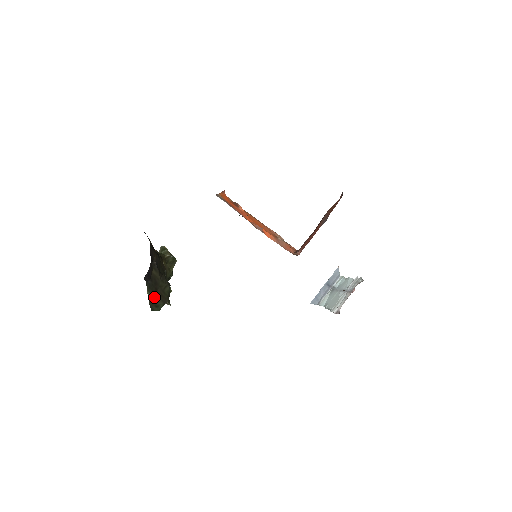
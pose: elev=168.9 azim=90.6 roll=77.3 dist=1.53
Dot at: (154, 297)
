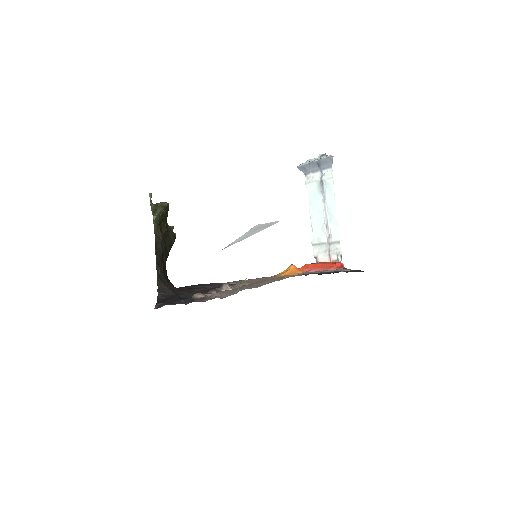
Dot at: occluded
